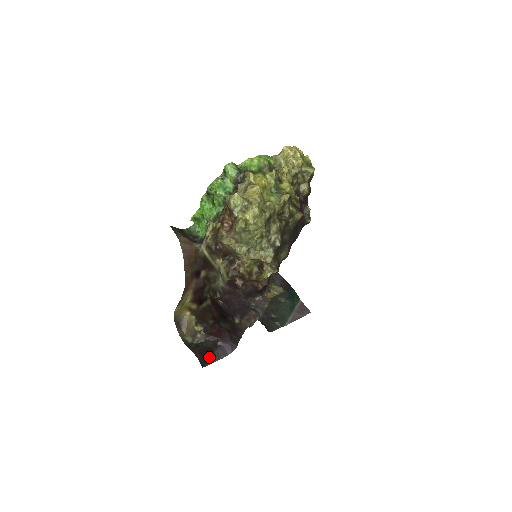
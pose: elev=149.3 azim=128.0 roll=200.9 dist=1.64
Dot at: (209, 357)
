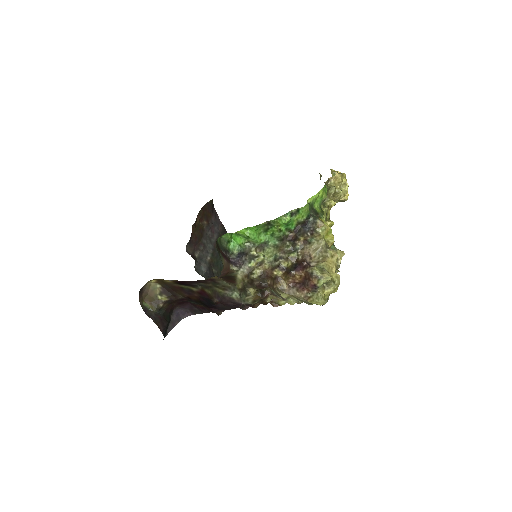
Dot at: (168, 326)
